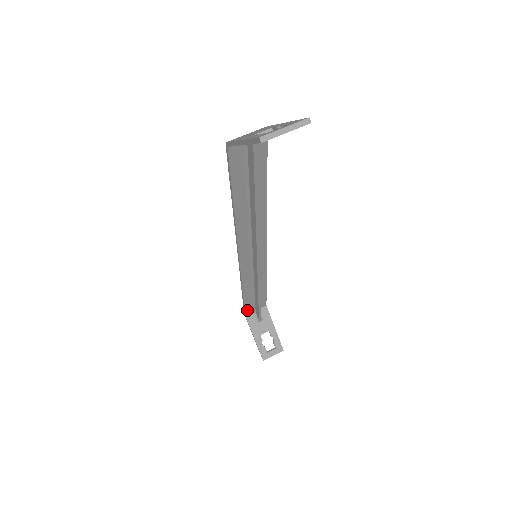
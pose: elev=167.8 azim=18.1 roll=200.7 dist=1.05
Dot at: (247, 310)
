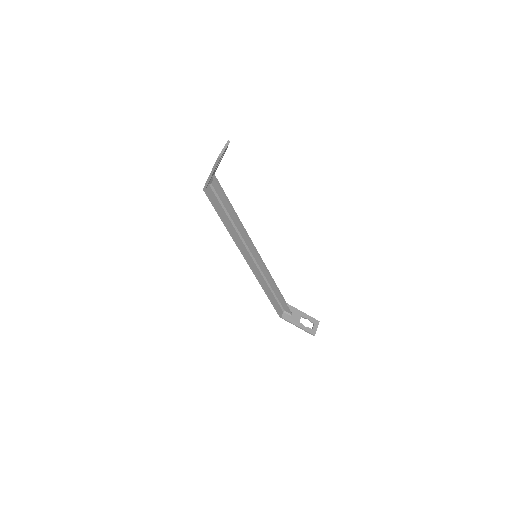
Dot at: (279, 311)
